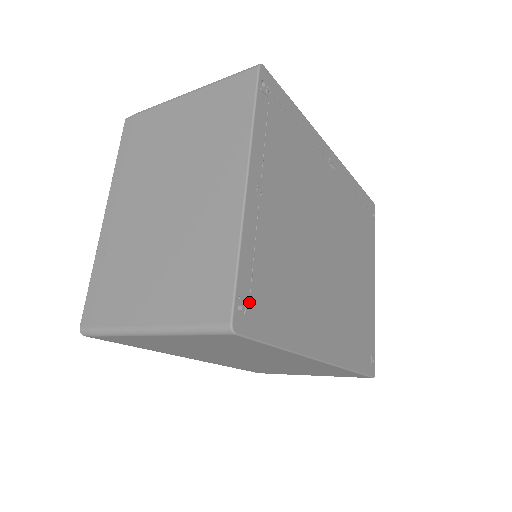
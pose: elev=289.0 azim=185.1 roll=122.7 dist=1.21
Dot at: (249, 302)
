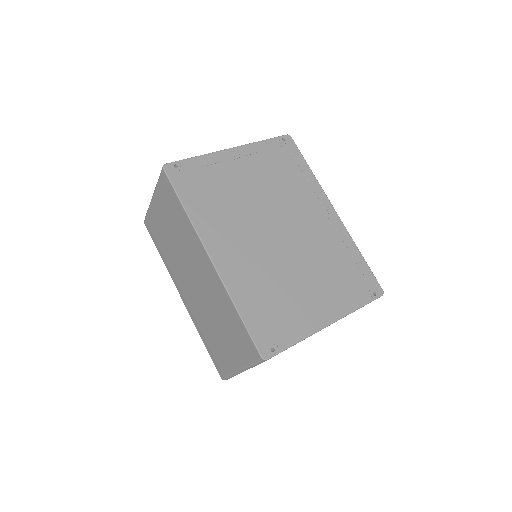
Dot at: (184, 171)
